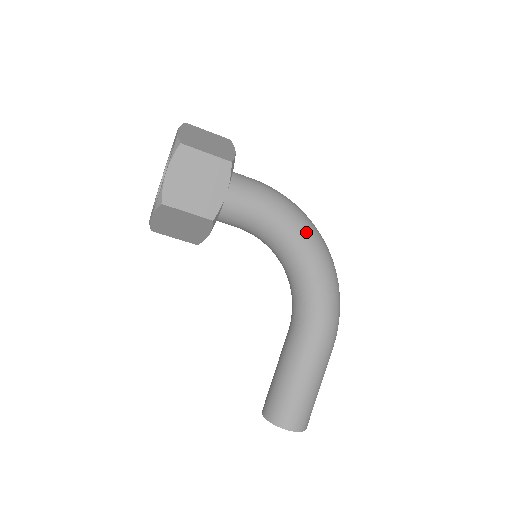
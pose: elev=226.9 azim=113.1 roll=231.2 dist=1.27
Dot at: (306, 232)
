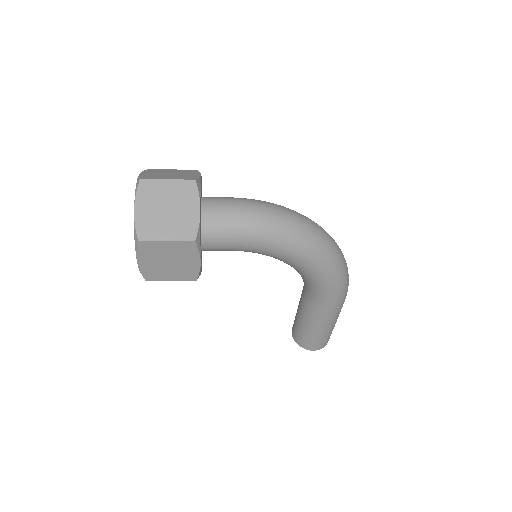
Dot at: (297, 249)
